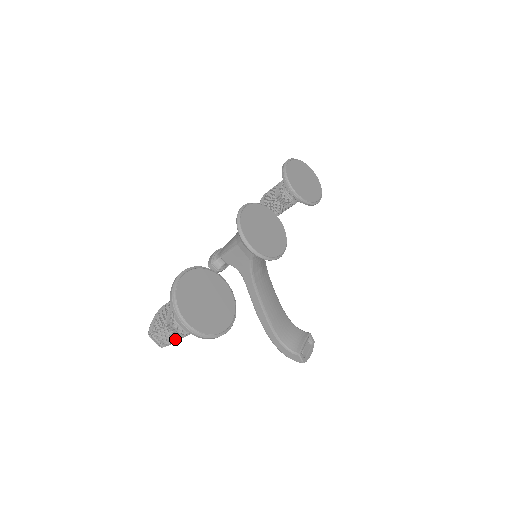
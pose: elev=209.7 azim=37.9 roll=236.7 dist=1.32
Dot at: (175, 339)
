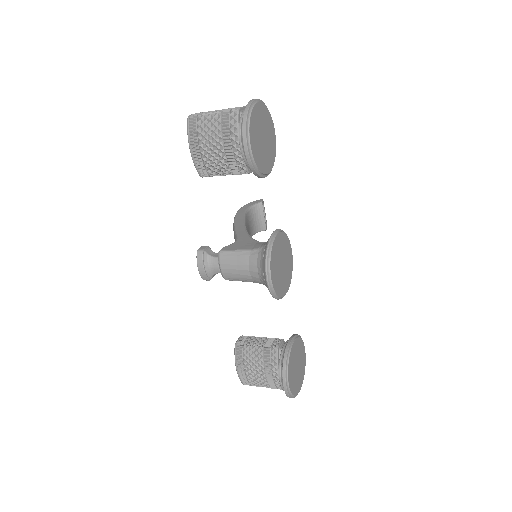
Dot at: occluded
